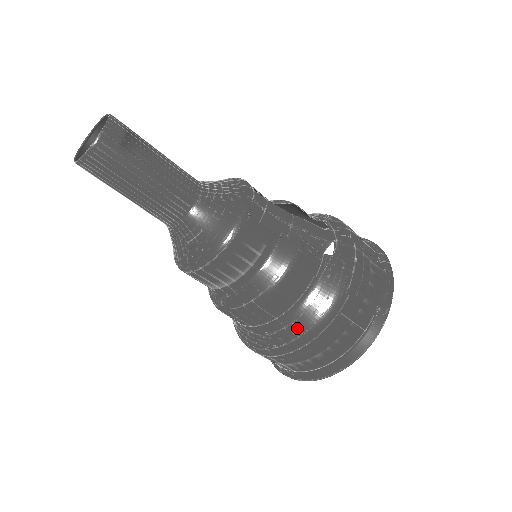
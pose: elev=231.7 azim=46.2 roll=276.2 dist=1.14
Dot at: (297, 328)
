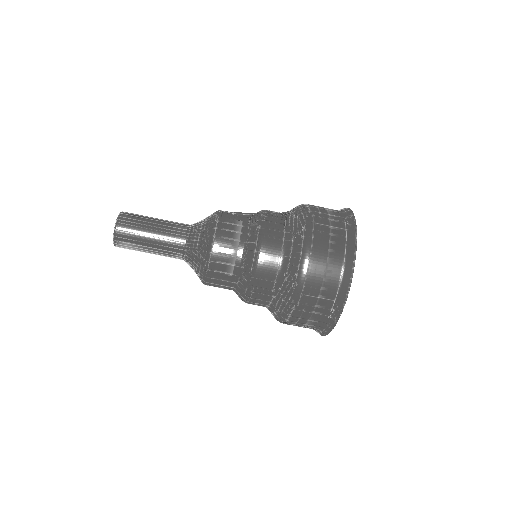
Dot at: (296, 249)
